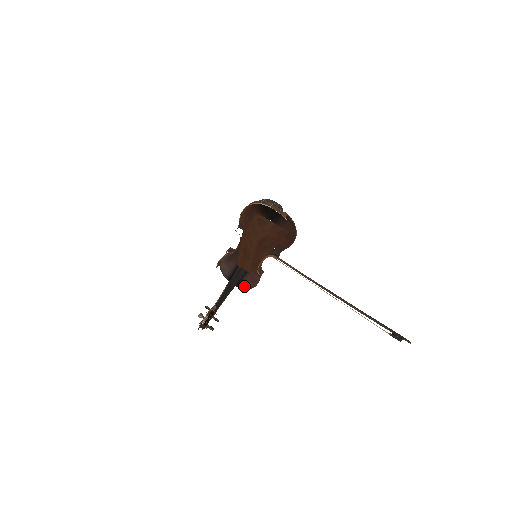
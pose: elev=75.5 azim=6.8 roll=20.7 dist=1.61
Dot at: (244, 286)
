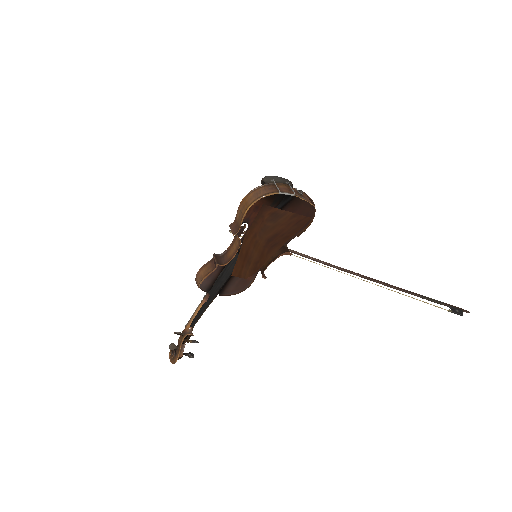
Dot at: (231, 292)
